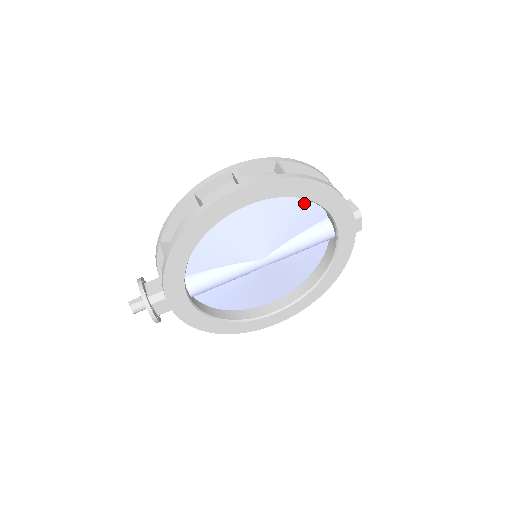
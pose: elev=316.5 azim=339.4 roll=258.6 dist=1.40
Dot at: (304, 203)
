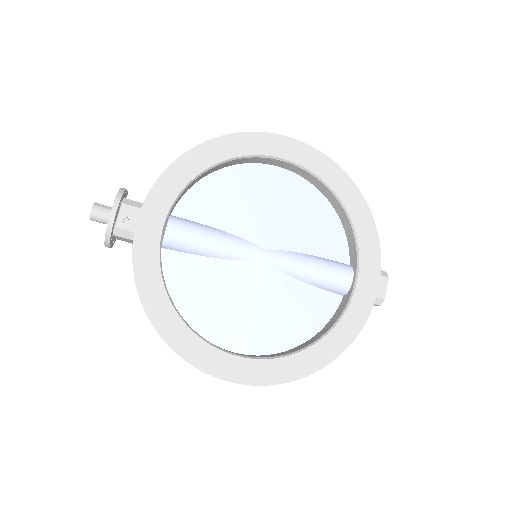
Dot at: (332, 223)
